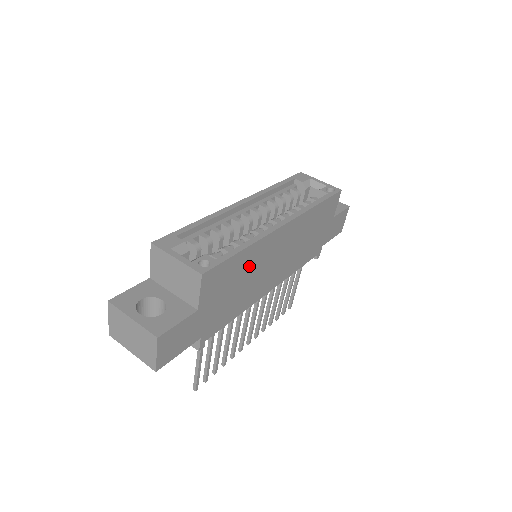
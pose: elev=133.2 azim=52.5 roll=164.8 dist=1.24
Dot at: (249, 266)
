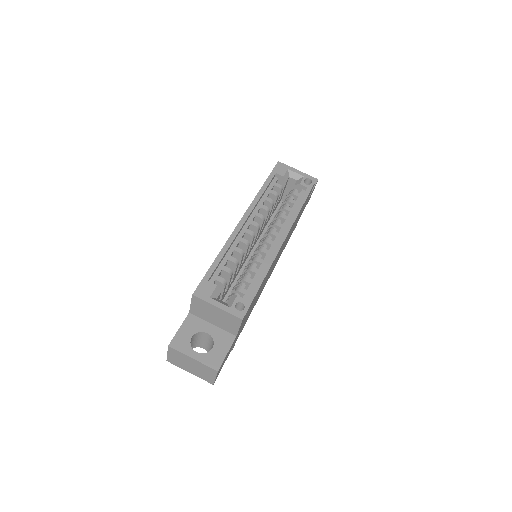
Dot at: occluded
